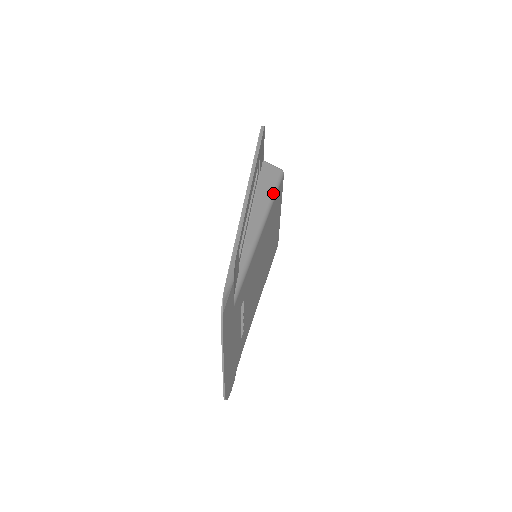
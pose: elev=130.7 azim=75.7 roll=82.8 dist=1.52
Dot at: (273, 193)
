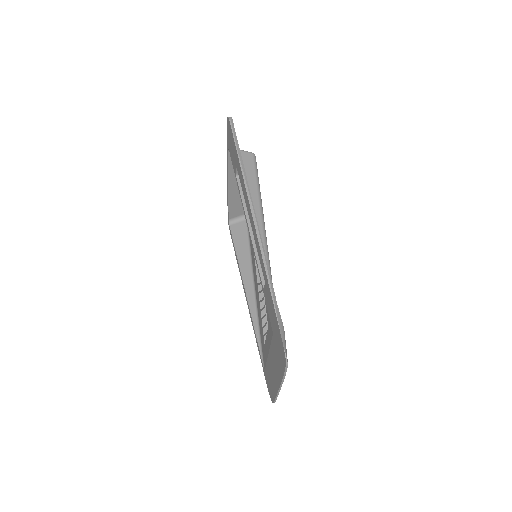
Dot at: (258, 189)
